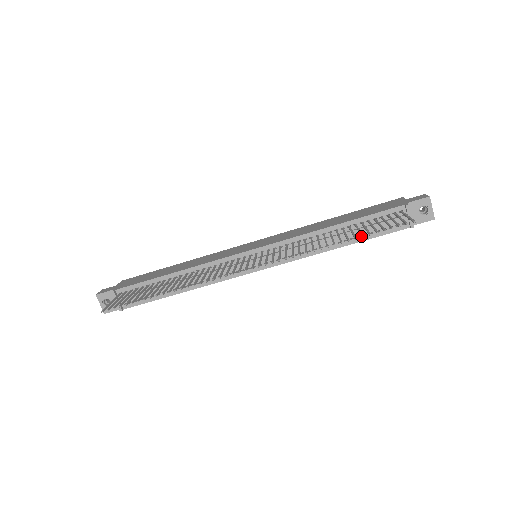
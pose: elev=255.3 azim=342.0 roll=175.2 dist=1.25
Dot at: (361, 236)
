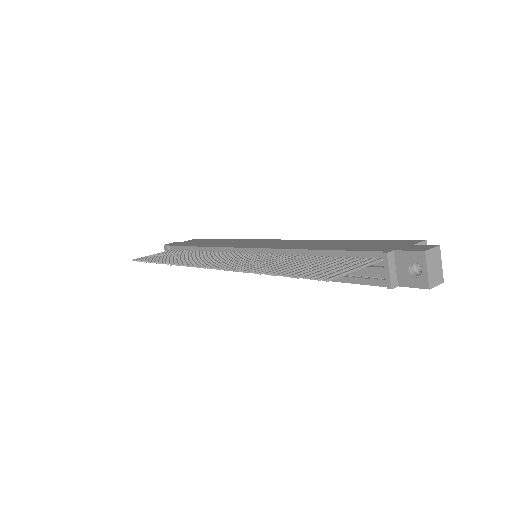
Dot at: occluded
